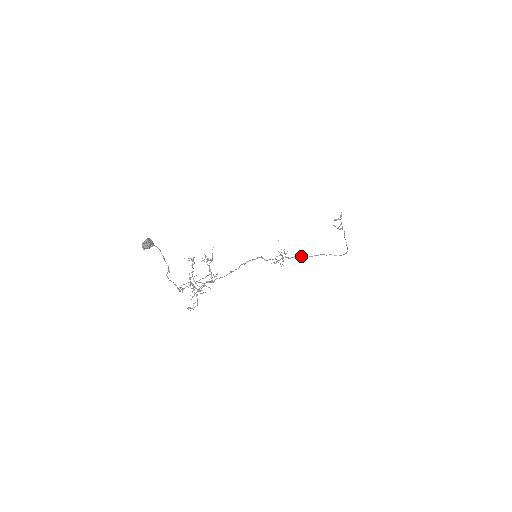
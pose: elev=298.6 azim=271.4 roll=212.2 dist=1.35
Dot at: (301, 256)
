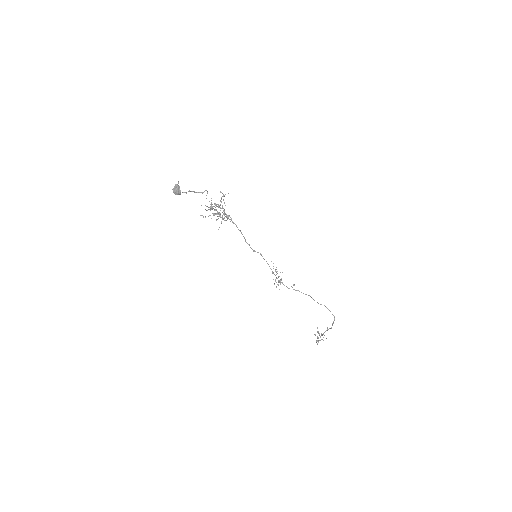
Dot at: (294, 289)
